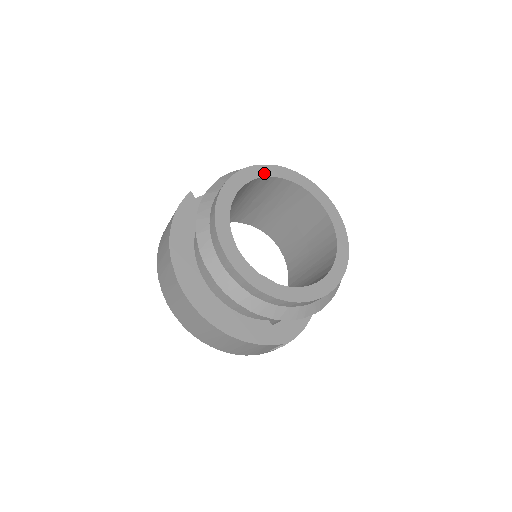
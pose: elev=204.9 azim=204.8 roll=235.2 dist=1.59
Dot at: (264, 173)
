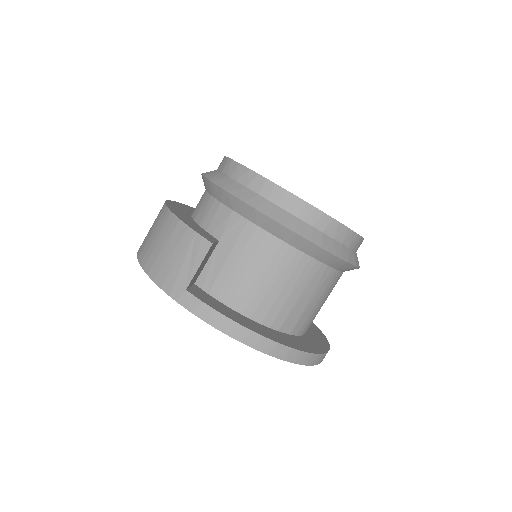
Dot at: occluded
